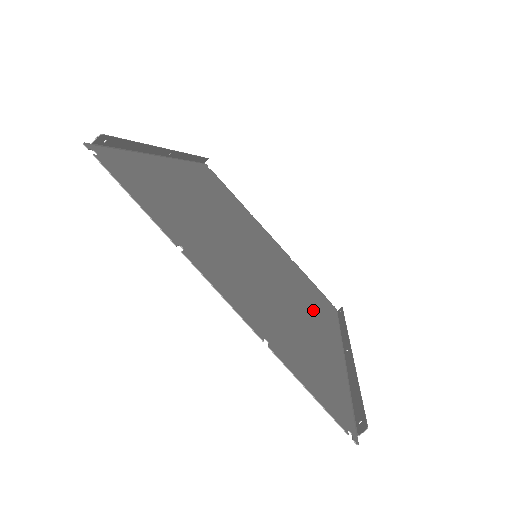
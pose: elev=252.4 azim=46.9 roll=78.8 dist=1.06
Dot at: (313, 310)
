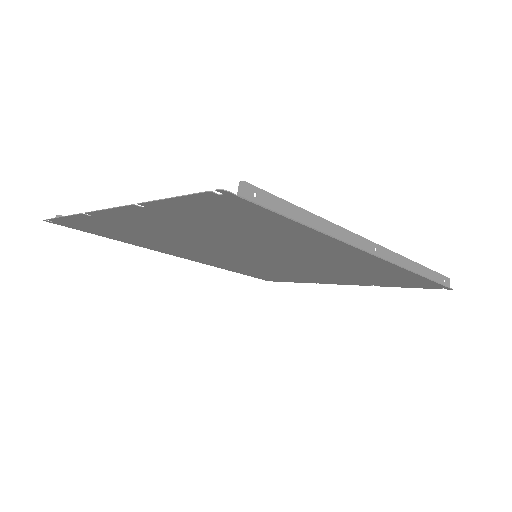
Dot at: (346, 263)
